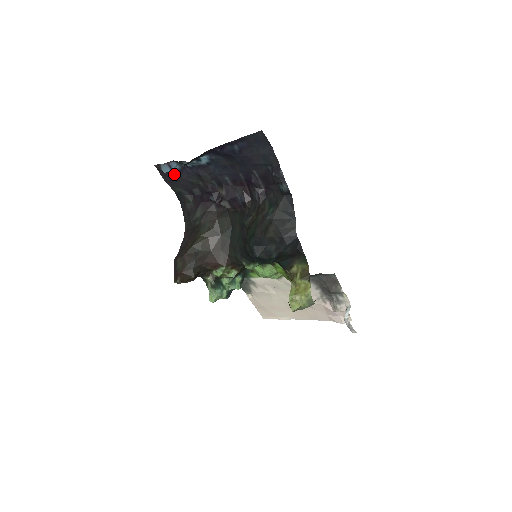
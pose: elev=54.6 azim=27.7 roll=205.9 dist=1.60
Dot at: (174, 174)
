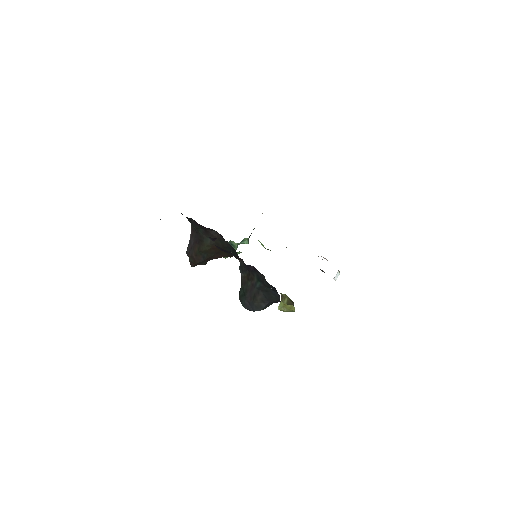
Dot at: occluded
